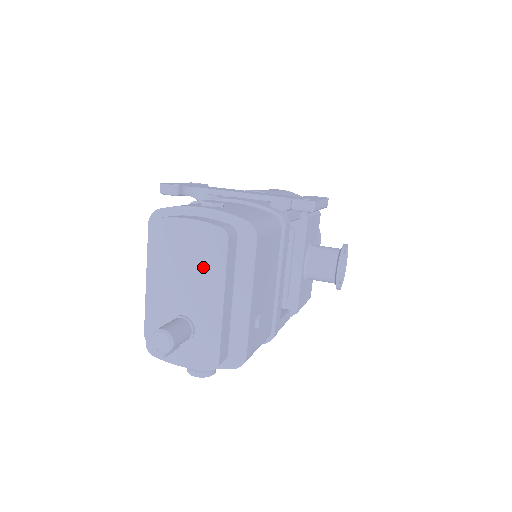
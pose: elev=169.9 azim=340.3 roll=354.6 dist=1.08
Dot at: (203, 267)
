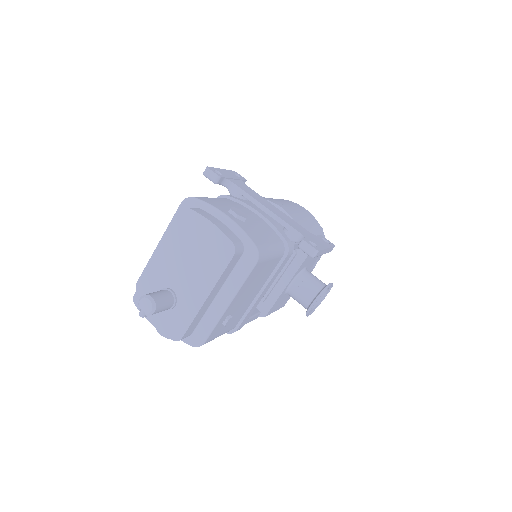
Dot at: (205, 264)
